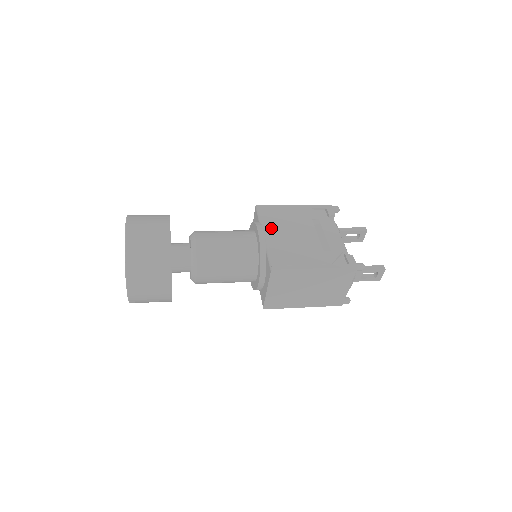
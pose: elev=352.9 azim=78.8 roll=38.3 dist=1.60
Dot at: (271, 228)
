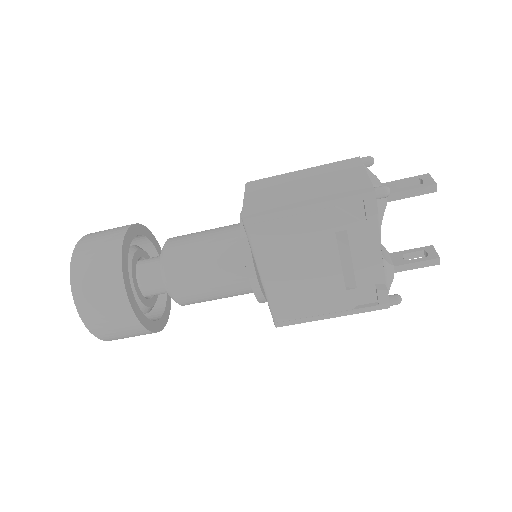
Dot at: occluded
